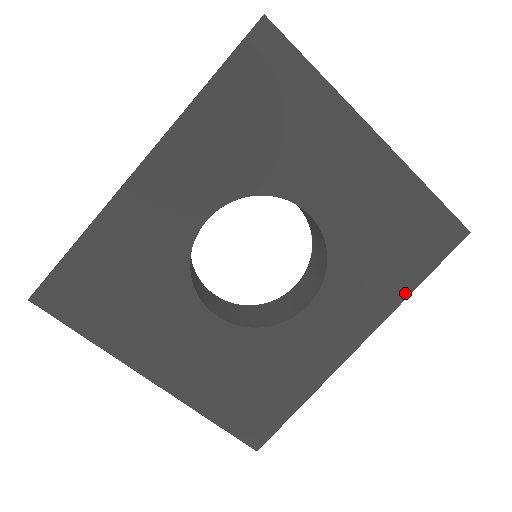
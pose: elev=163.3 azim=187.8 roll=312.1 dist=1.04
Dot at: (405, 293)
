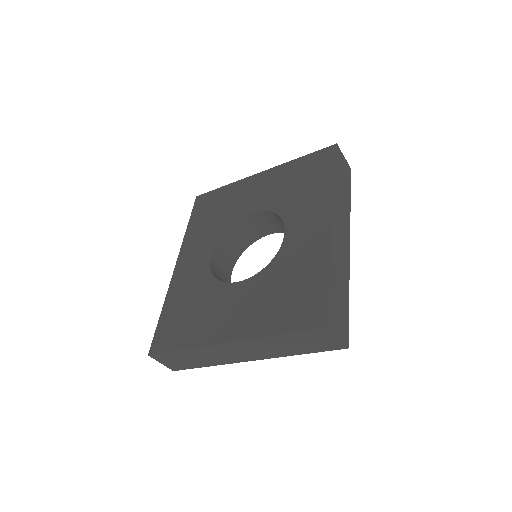
Dot at: (332, 184)
